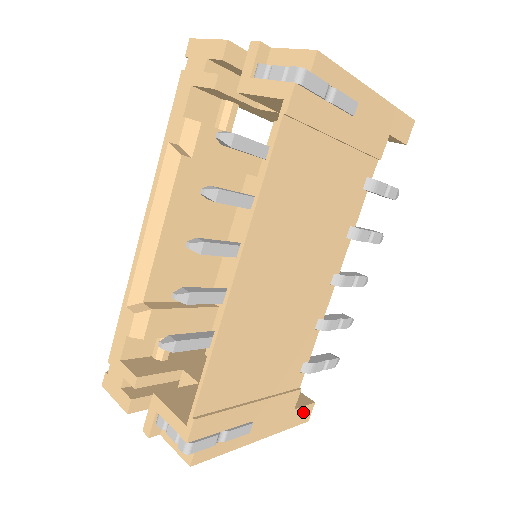
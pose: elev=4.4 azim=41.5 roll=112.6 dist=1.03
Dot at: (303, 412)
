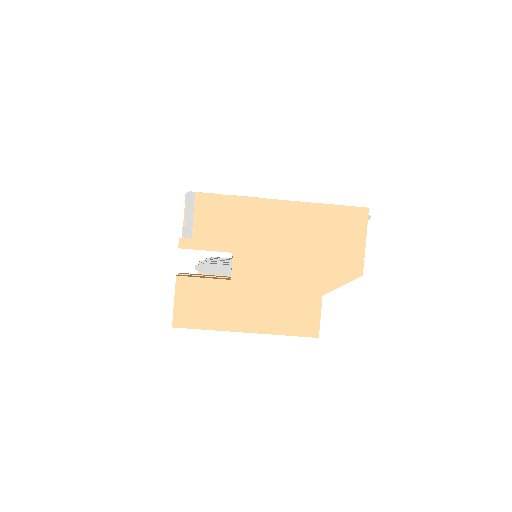
Dot at: occluded
